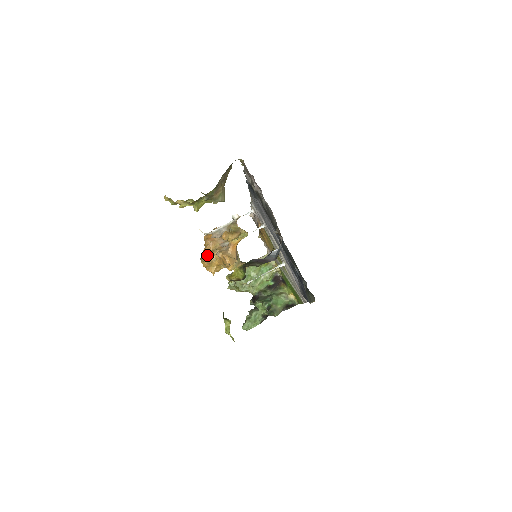
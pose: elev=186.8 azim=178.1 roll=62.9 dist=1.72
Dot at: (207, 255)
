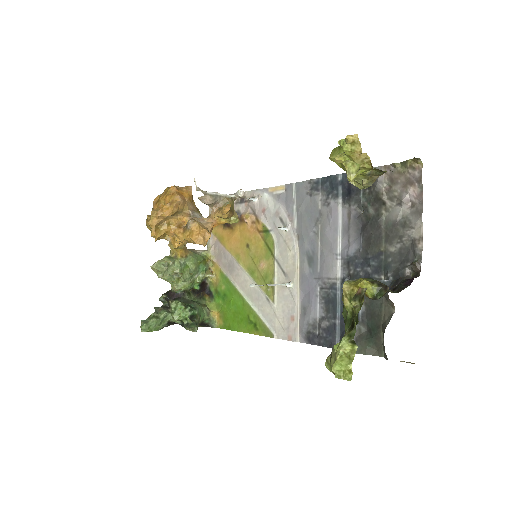
Dot at: (170, 213)
